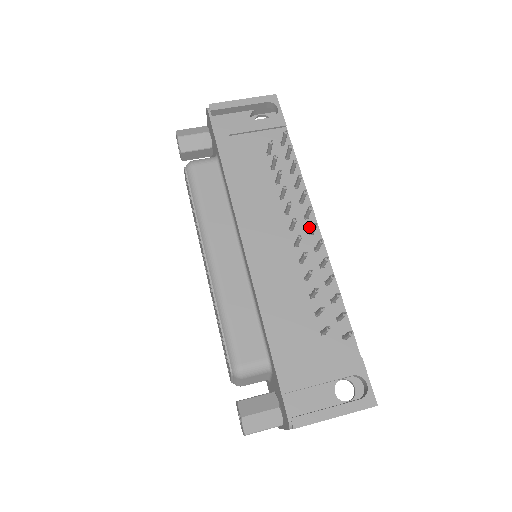
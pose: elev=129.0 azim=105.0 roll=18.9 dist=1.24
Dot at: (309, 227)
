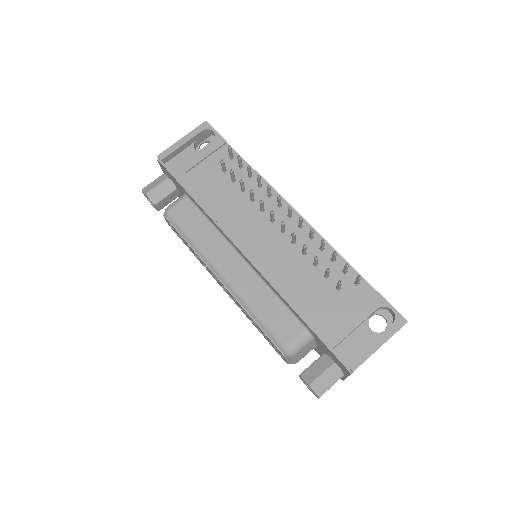
Dot at: (286, 212)
